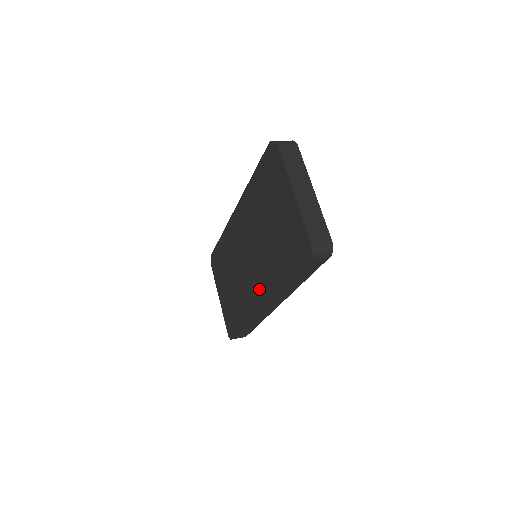
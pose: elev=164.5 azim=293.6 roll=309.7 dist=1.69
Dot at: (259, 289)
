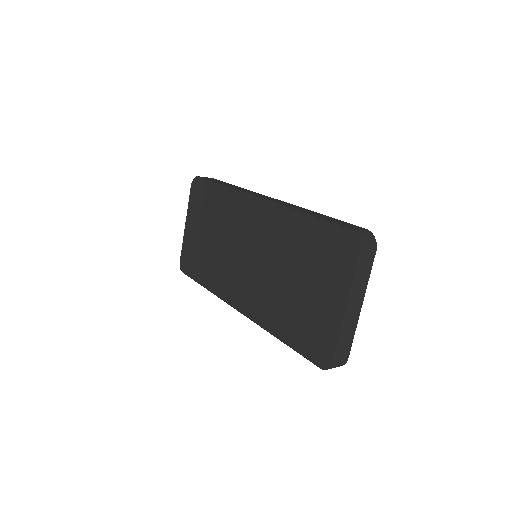
Dot at: (245, 297)
